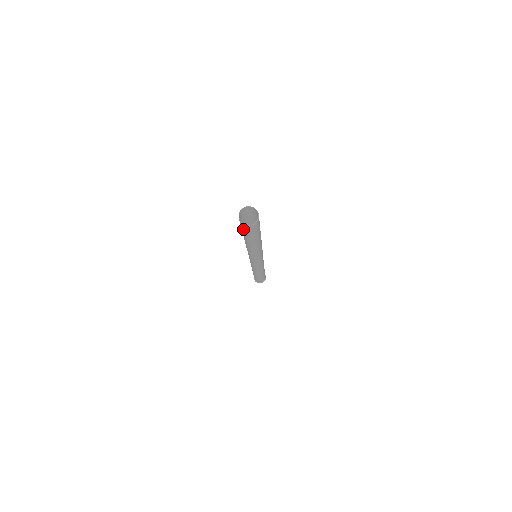
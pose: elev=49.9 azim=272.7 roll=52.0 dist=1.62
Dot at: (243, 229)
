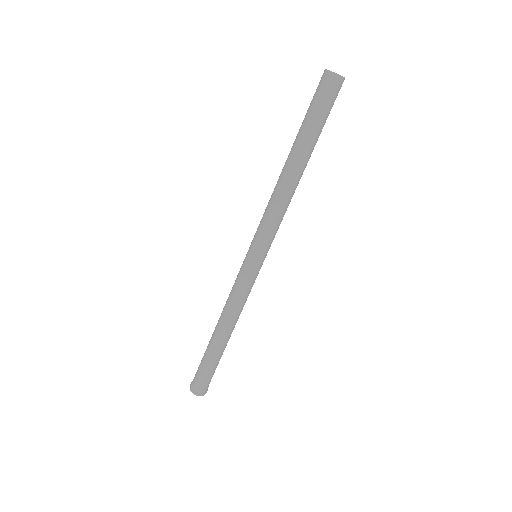
Dot at: (316, 96)
